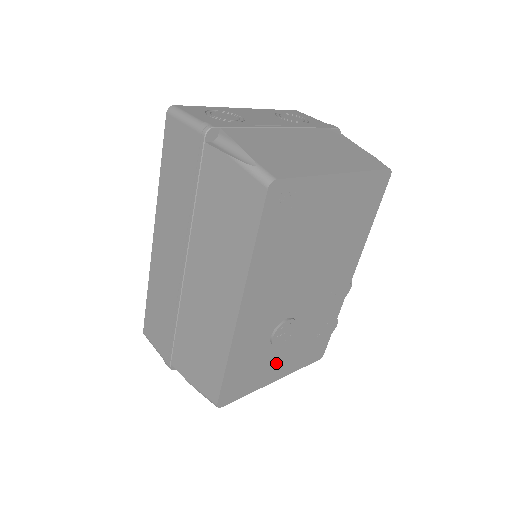
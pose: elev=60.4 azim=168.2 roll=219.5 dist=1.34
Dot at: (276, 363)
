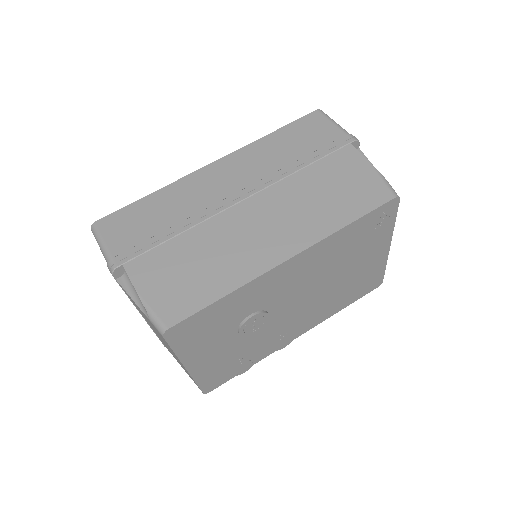
Dot at: (212, 349)
